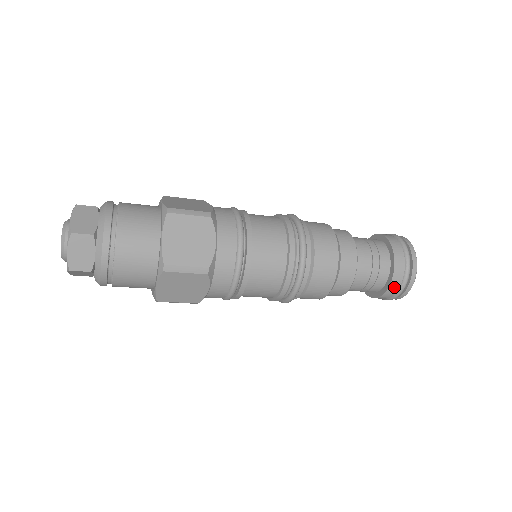
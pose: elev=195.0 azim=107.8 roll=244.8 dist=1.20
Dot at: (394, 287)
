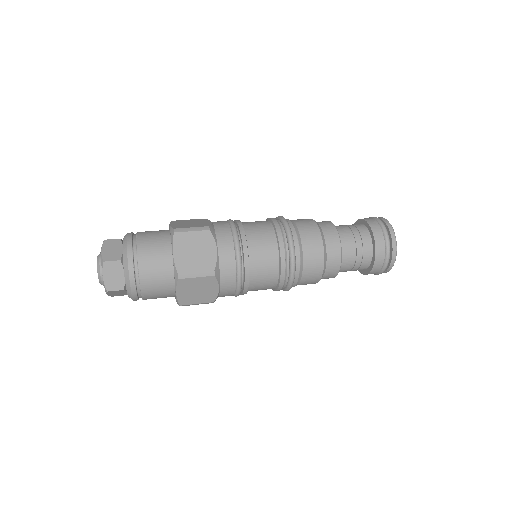
Dot at: (379, 261)
